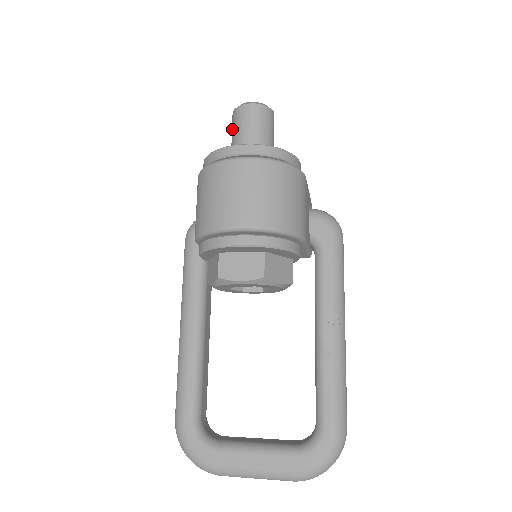
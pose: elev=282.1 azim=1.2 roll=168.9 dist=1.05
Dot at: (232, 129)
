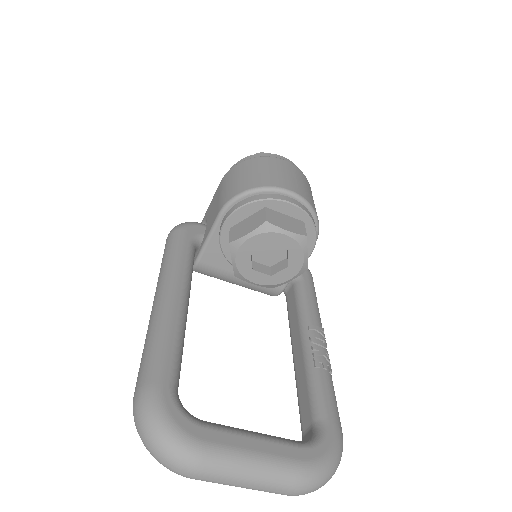
Dot at: occluded
